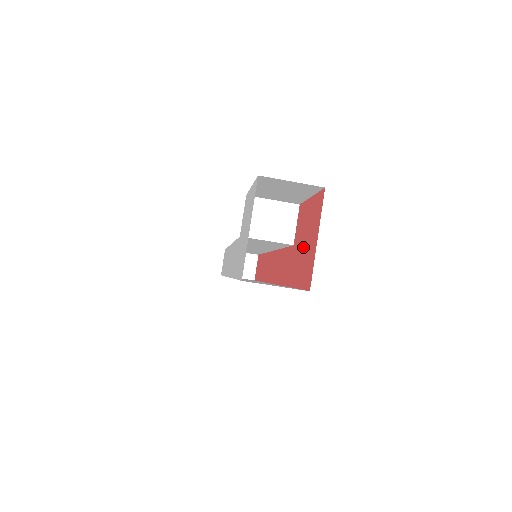
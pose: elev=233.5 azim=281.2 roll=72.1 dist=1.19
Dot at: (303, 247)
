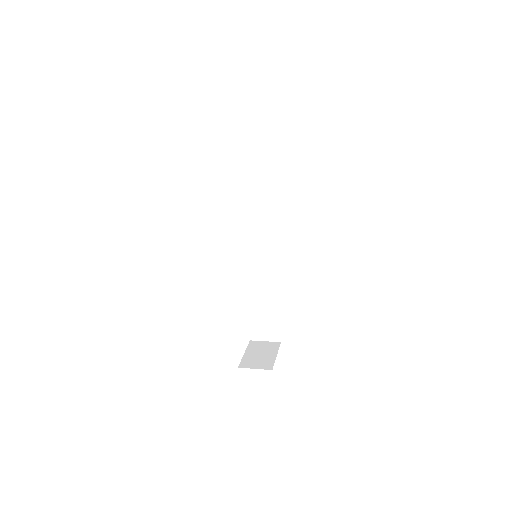
Dot at: occluded
